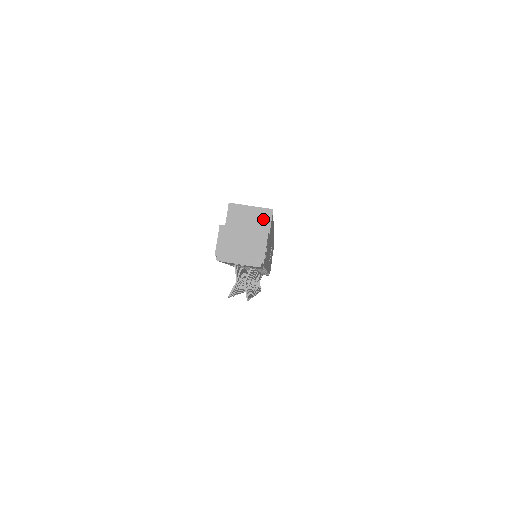
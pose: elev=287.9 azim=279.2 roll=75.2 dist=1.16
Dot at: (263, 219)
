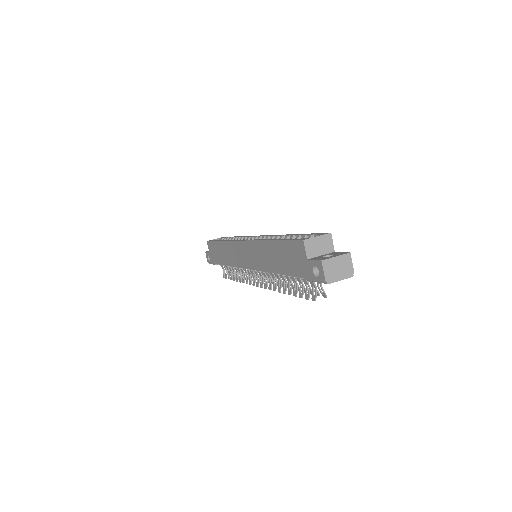
Dot at: (327, 242)
